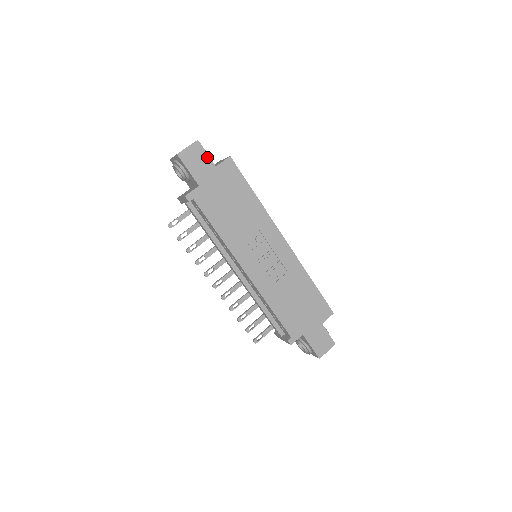
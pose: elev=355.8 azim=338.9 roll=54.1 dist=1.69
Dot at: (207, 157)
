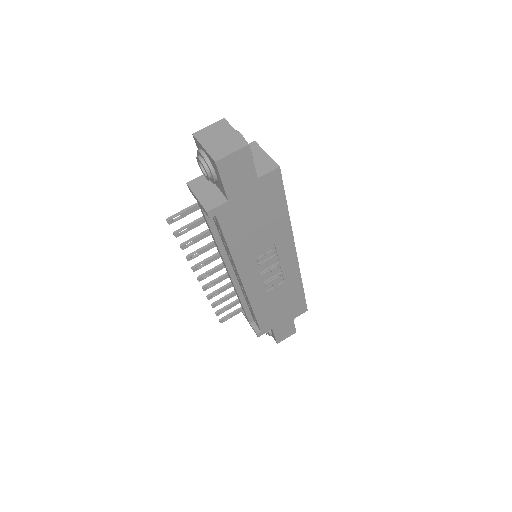
Dot at: (252, 167)
